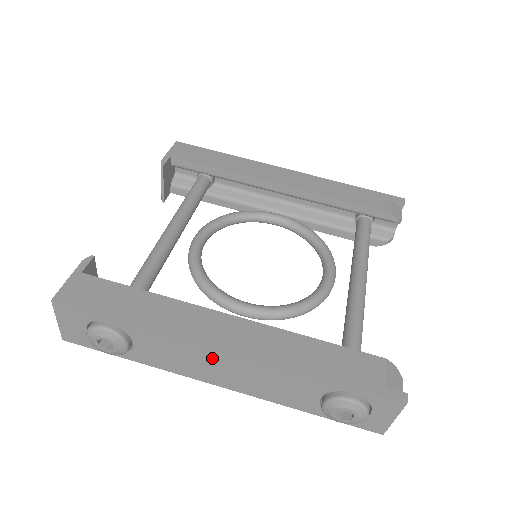
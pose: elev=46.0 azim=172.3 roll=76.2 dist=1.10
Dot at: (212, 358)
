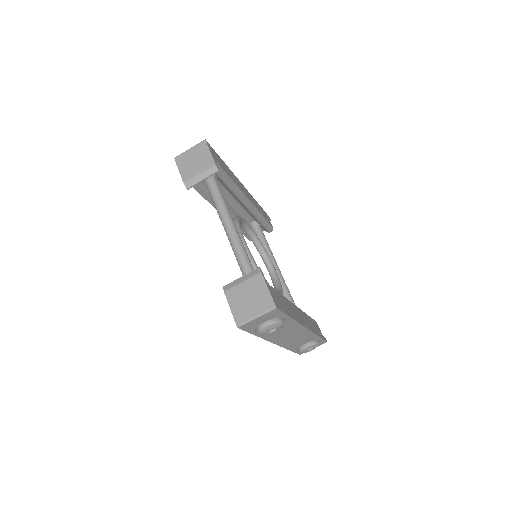
Dot at: (297, 332)
